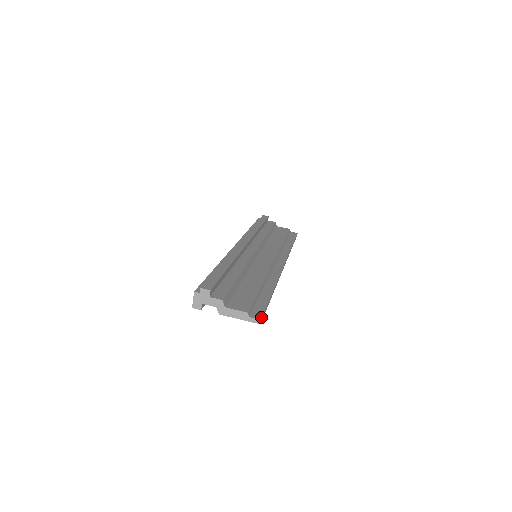
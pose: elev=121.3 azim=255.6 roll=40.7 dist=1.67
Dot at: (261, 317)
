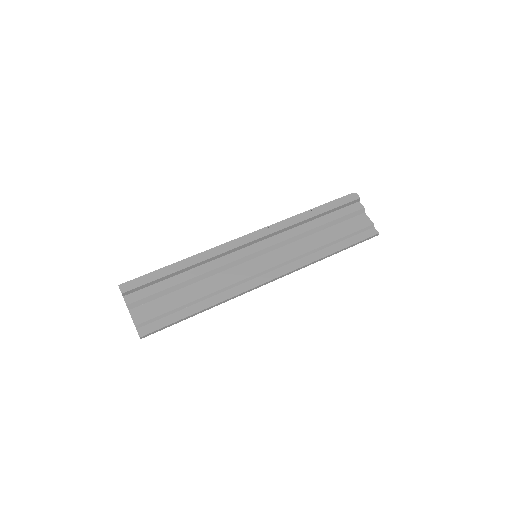
Dot at: (144, 335)
